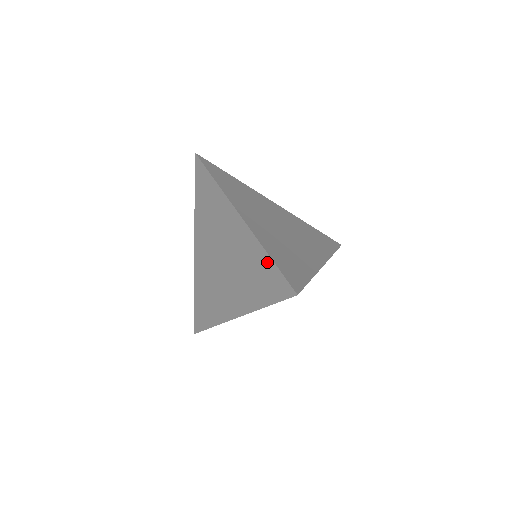
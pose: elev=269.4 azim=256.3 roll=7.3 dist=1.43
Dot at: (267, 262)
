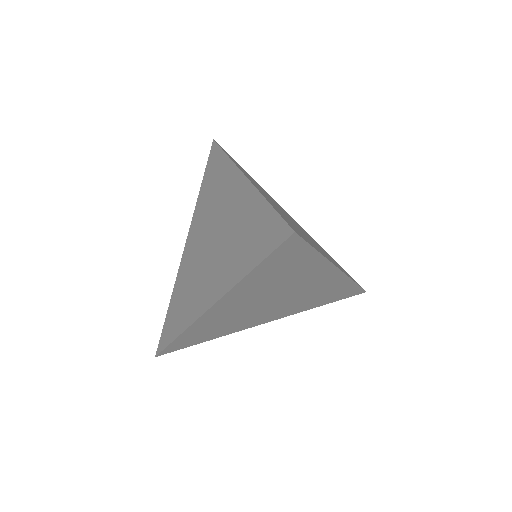
Dot at: (264, 211)
